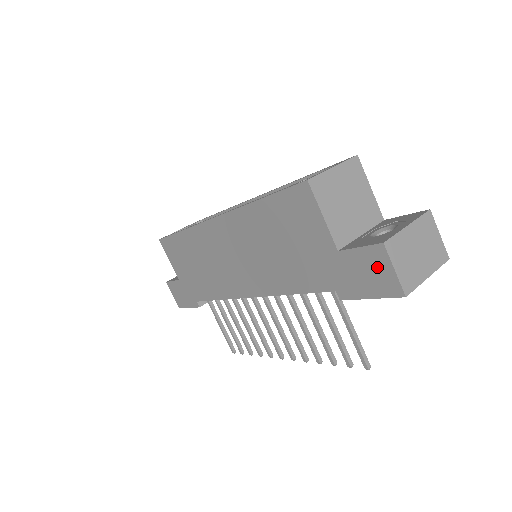
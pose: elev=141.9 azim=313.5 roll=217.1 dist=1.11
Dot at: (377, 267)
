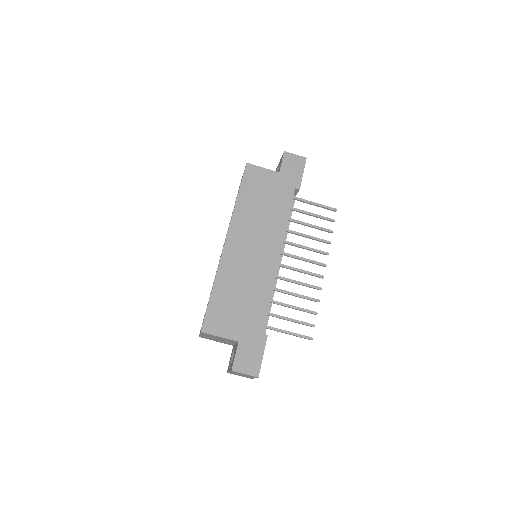
Dot at: (292, 160)
